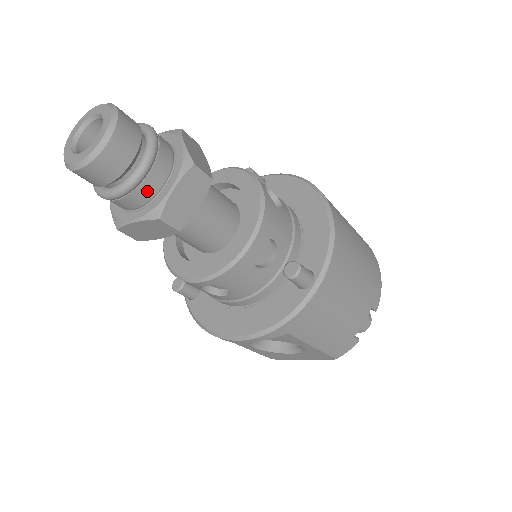
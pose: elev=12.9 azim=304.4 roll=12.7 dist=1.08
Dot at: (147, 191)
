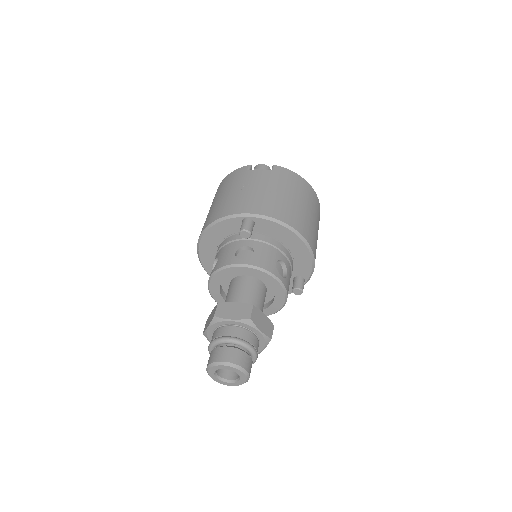
Dot at: occluded
